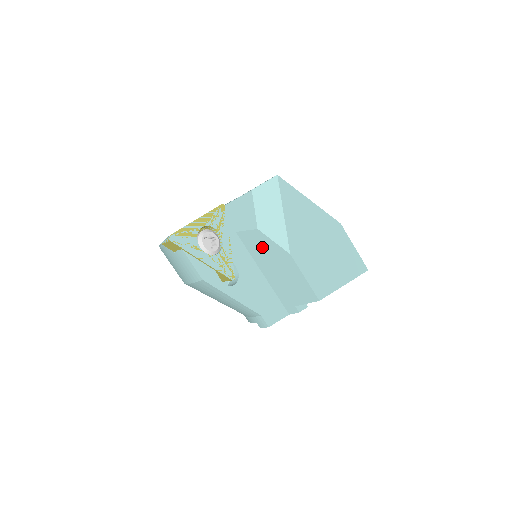
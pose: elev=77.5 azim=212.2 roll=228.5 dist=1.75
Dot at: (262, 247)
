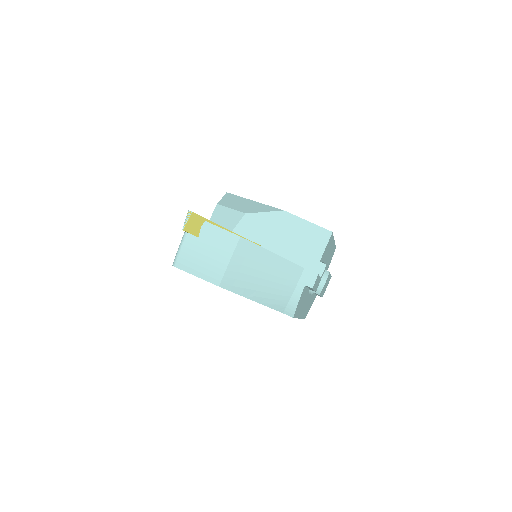
Dot at: (258, 228)
